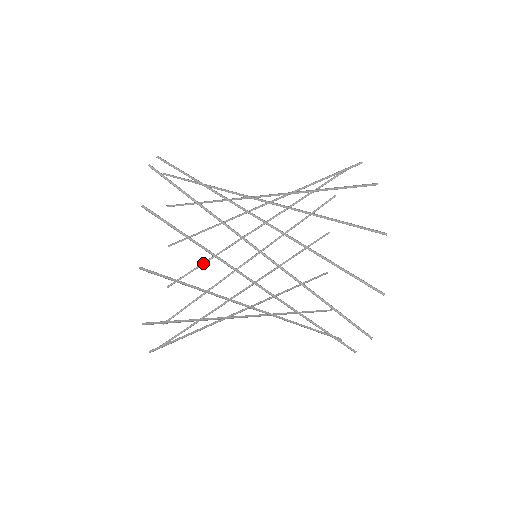
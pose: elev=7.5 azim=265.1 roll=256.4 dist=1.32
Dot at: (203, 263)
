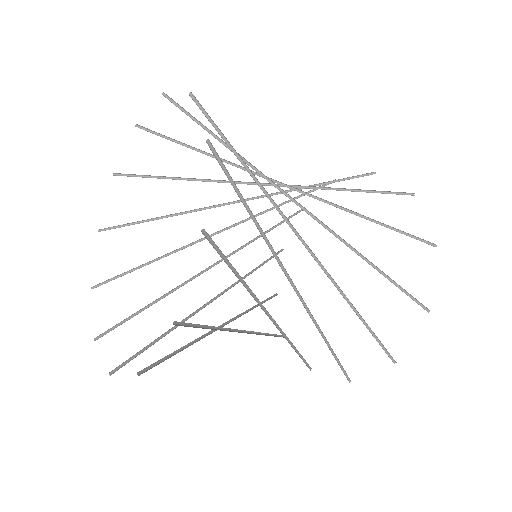
Dot at: (165, 334)
